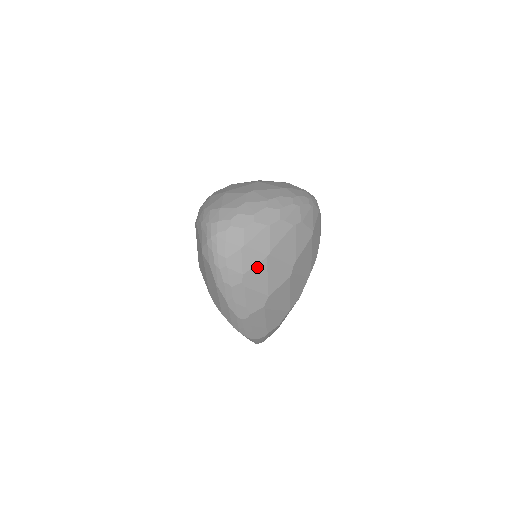
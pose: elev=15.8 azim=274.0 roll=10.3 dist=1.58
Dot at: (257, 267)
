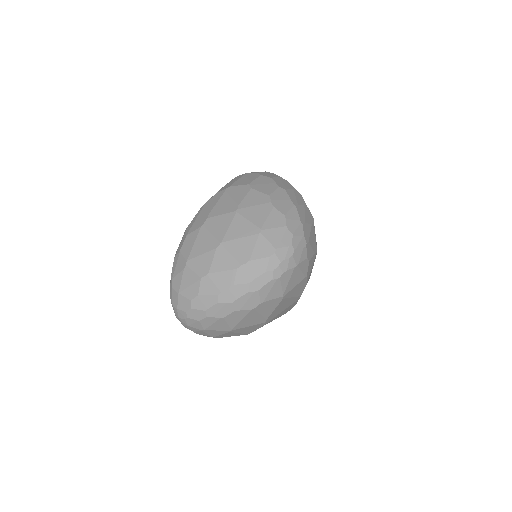
Dot at: (224, 334)
